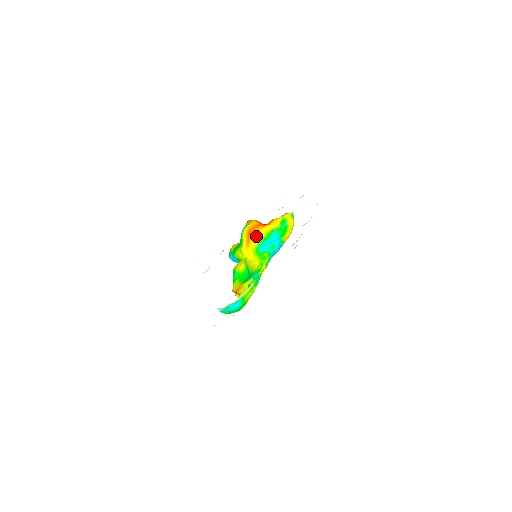
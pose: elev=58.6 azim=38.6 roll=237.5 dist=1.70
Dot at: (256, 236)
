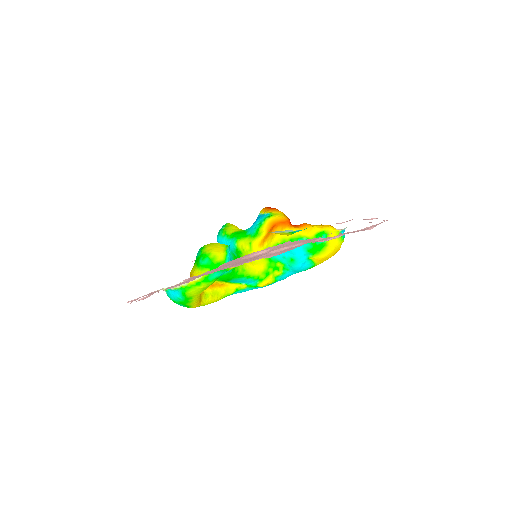
Dot at: (276, 234)
